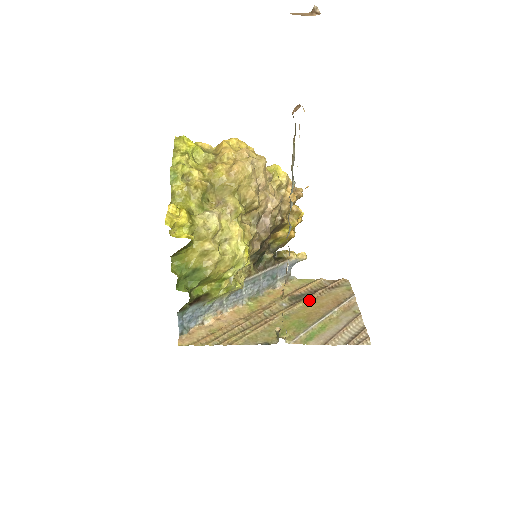
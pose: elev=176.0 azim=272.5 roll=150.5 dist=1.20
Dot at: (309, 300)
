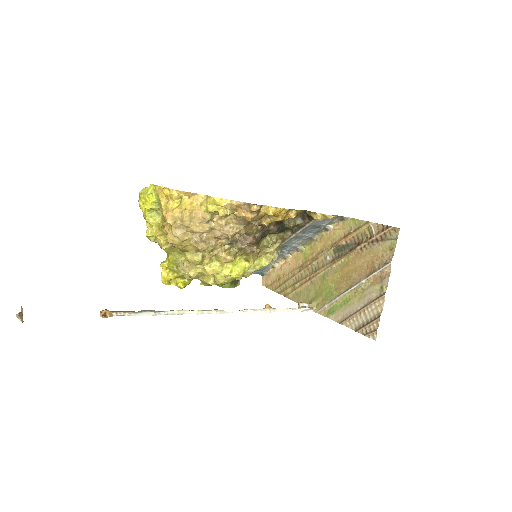
Dot at: (348, 257)
